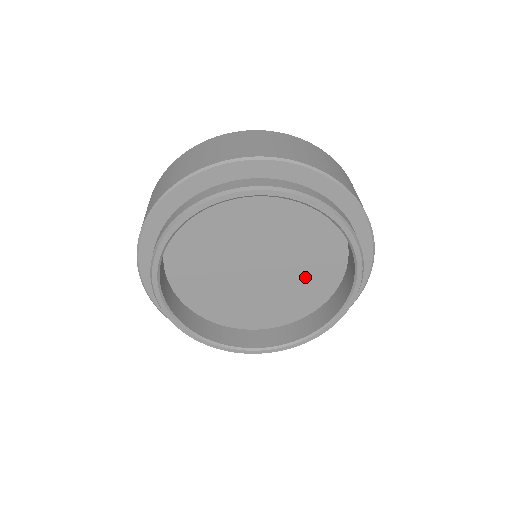
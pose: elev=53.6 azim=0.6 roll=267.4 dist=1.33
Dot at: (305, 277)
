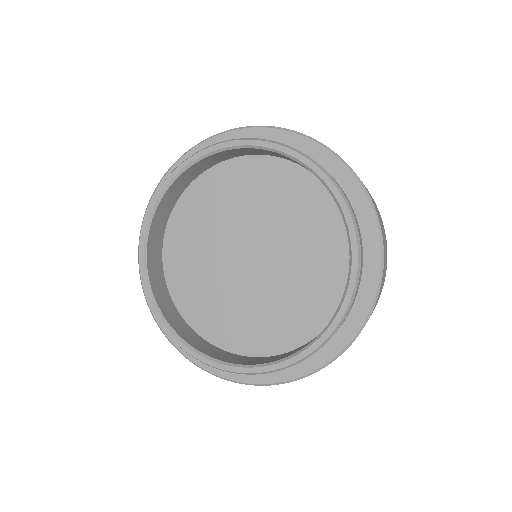
Dot at: (263, 314)
